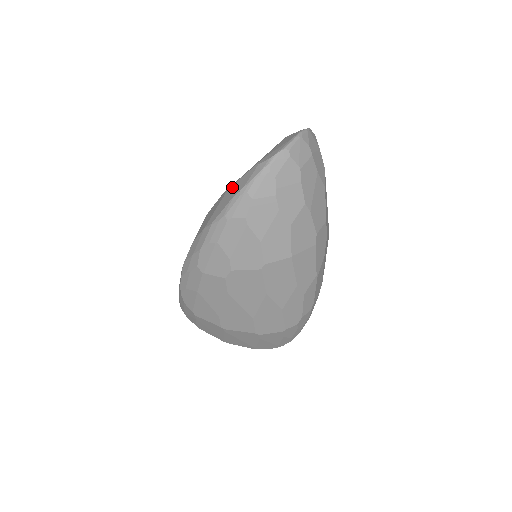
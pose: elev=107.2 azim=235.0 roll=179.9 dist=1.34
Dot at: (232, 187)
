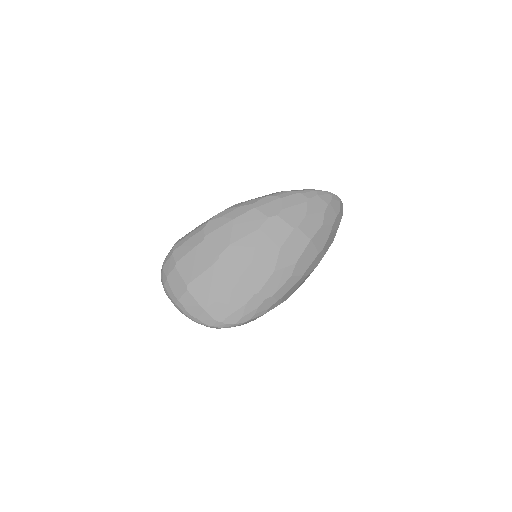
Dot at: occluded
